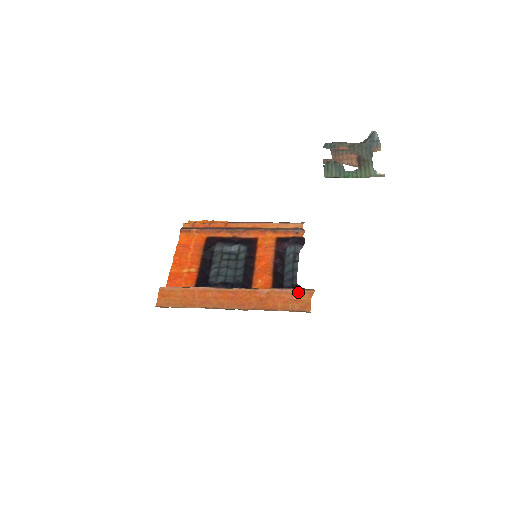
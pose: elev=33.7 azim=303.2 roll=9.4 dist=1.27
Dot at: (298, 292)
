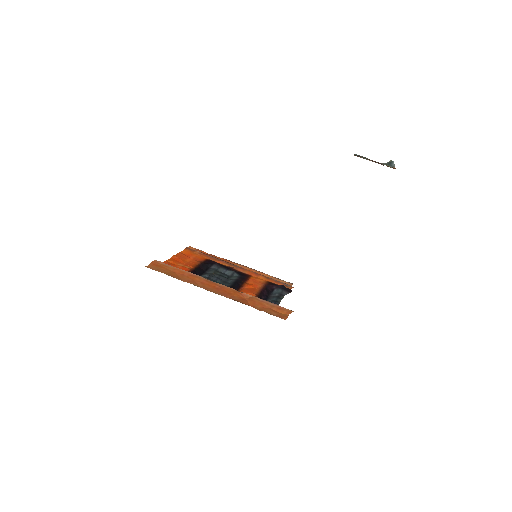
Dot at: (278, 307)
